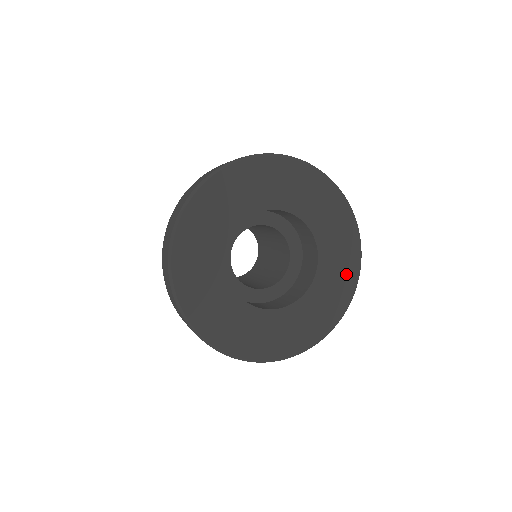
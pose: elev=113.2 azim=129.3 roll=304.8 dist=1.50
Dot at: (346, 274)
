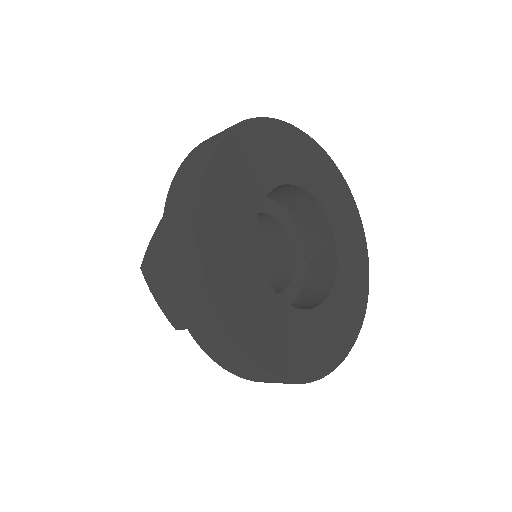
Dot at: (336, 184)
